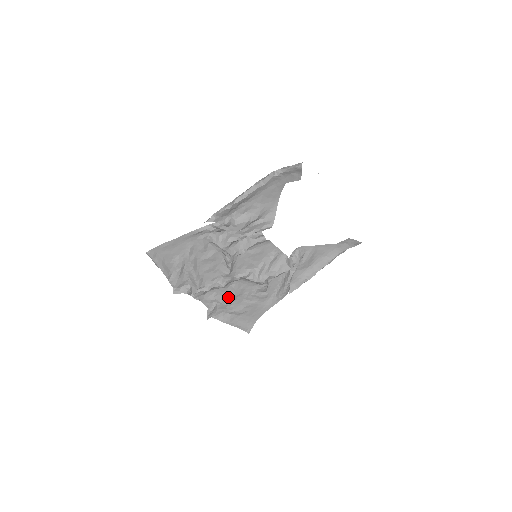
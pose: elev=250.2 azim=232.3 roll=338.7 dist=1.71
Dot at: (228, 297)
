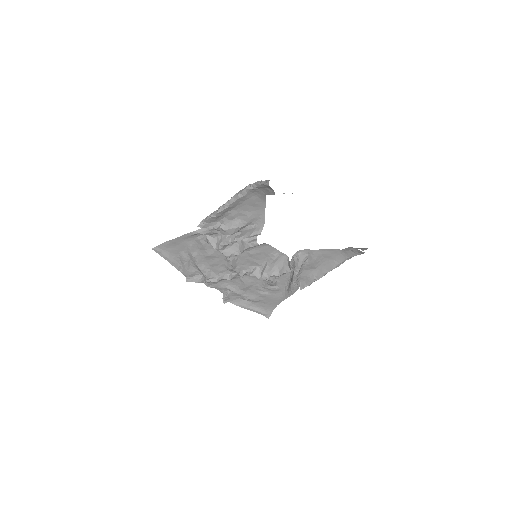
Dot at: (240, 287)
